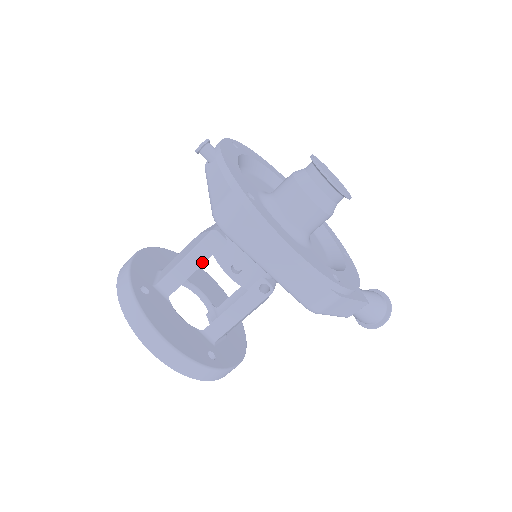
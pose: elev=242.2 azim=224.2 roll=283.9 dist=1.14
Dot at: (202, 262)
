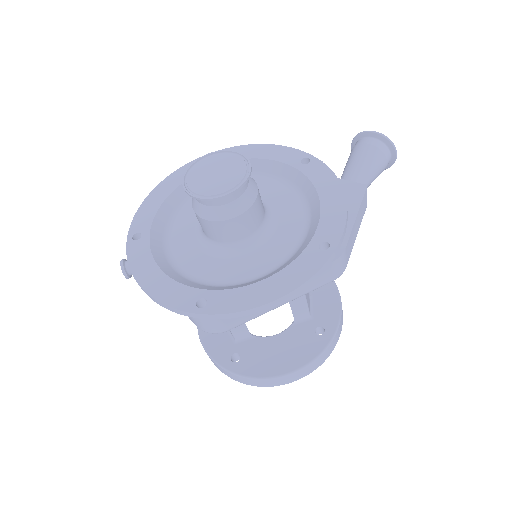
Dot at: occluded
